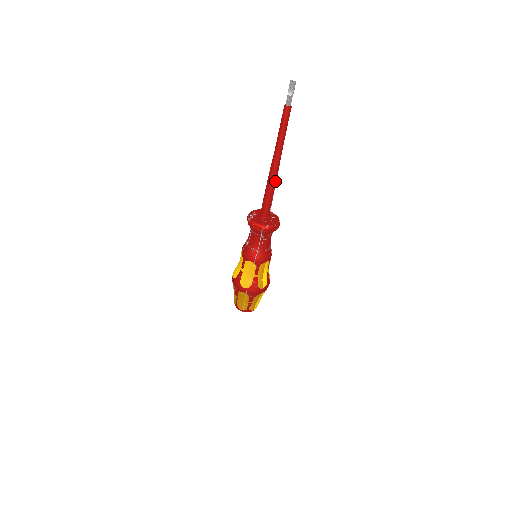
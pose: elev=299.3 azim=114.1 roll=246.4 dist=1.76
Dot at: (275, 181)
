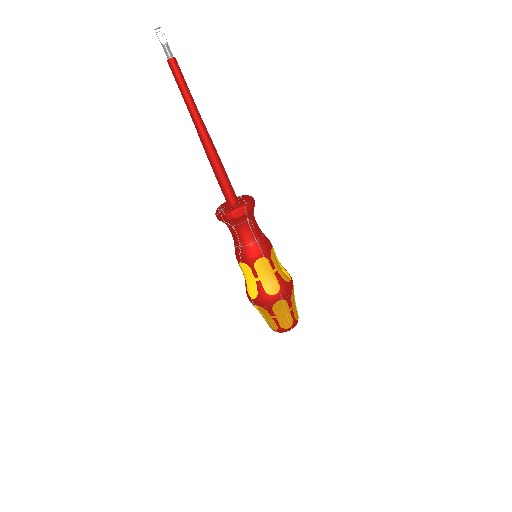
Dot at: (216, 151)
